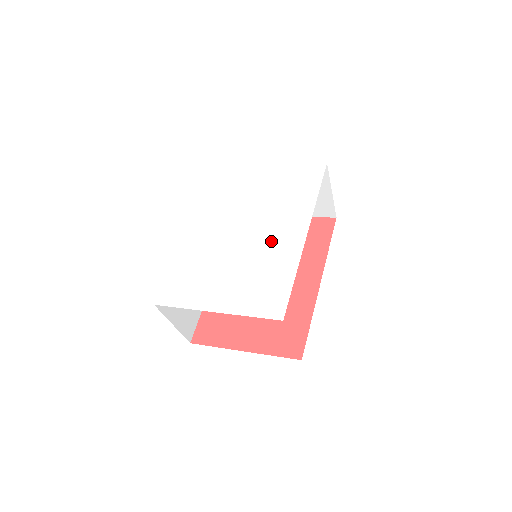
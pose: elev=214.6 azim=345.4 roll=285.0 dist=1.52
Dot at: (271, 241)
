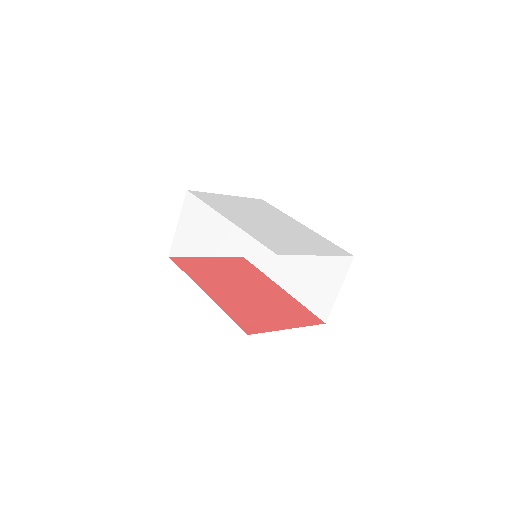
Dot at: (291, 226)
